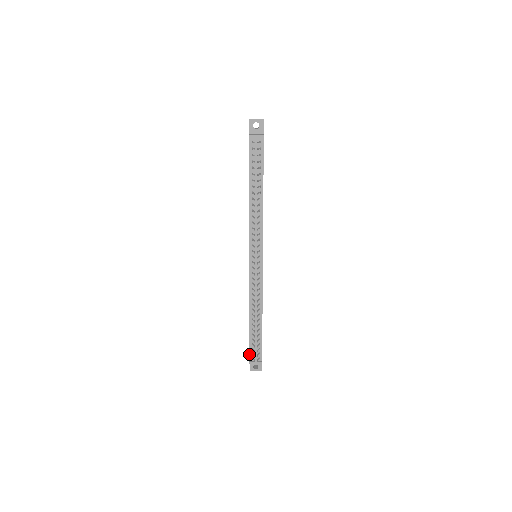
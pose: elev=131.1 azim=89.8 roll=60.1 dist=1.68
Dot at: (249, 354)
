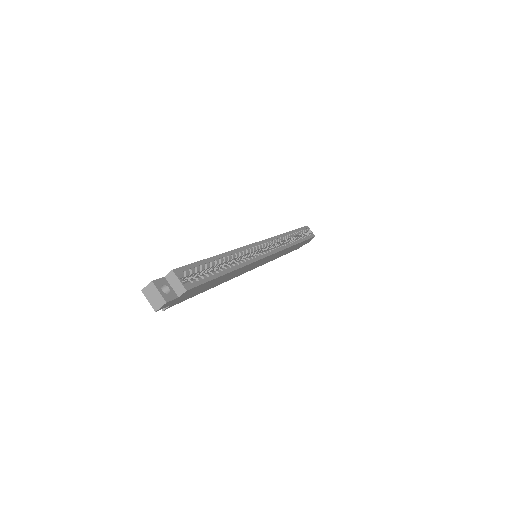
Dot at: occluded
